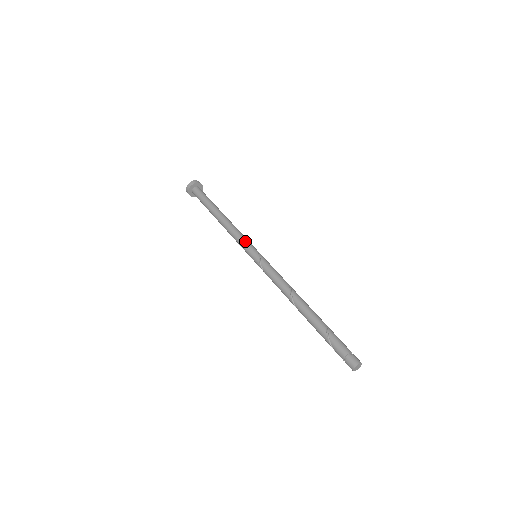
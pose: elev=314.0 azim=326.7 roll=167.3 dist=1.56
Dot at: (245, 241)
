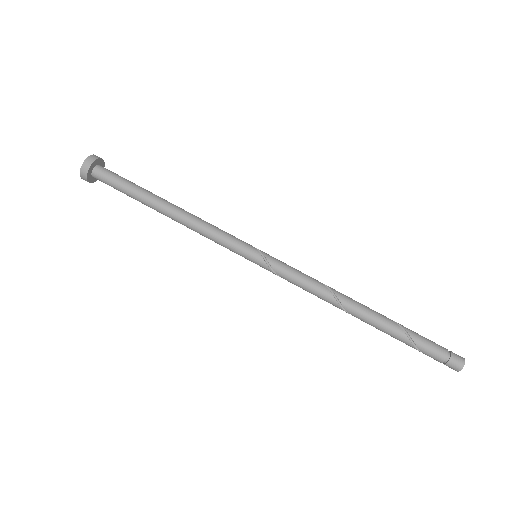
Dot at: (230, 241)
